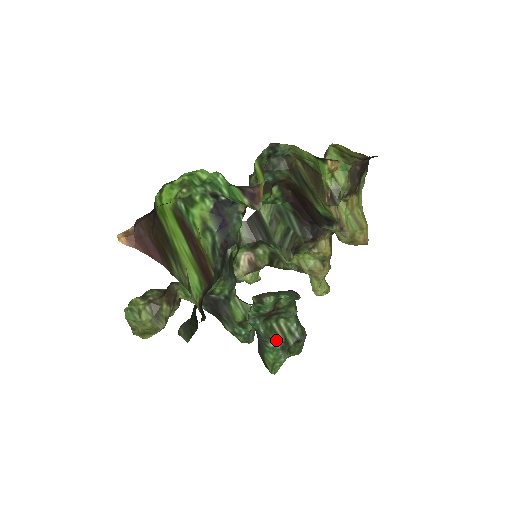
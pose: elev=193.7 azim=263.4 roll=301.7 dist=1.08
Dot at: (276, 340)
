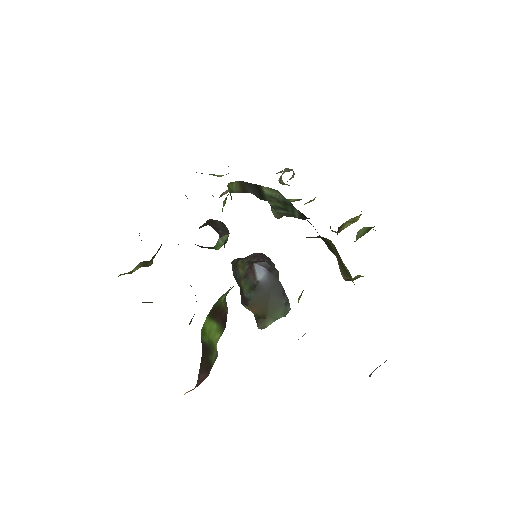
Dot at: occluded
